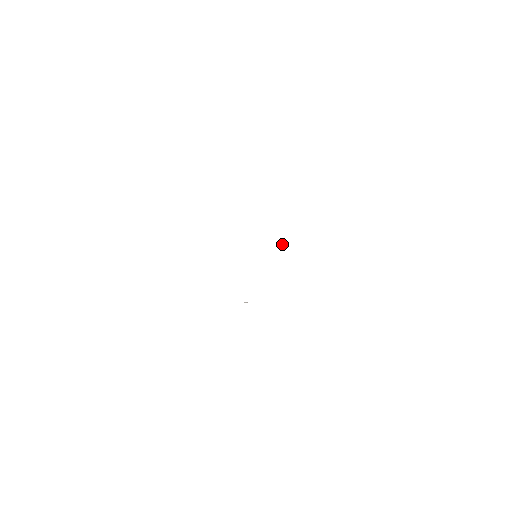
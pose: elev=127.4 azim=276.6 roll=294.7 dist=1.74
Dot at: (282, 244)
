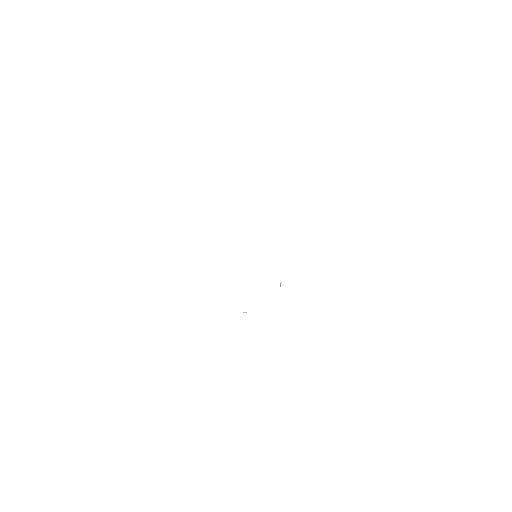
Dot at: (280, 283)
